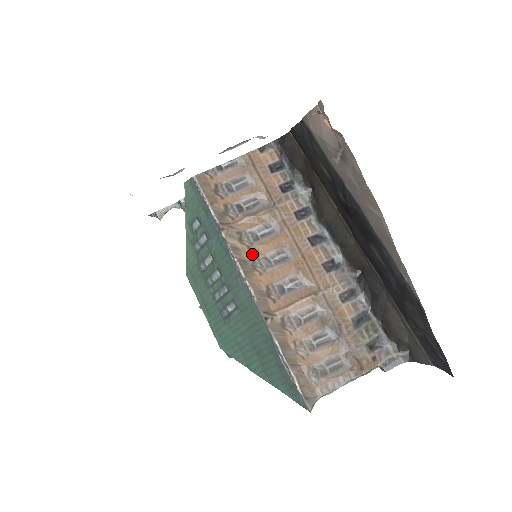
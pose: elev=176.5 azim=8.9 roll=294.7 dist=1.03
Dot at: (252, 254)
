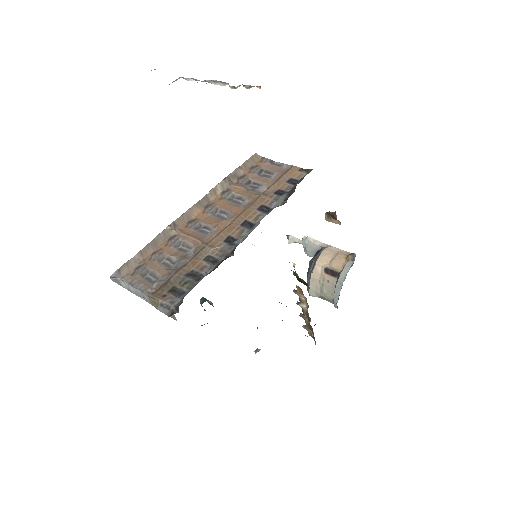
Dot at: (216, 202)
